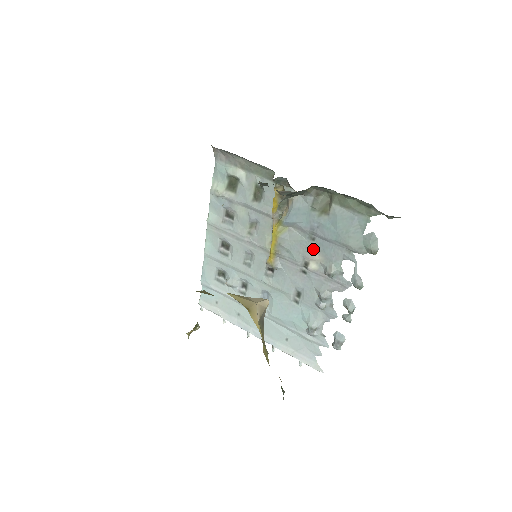
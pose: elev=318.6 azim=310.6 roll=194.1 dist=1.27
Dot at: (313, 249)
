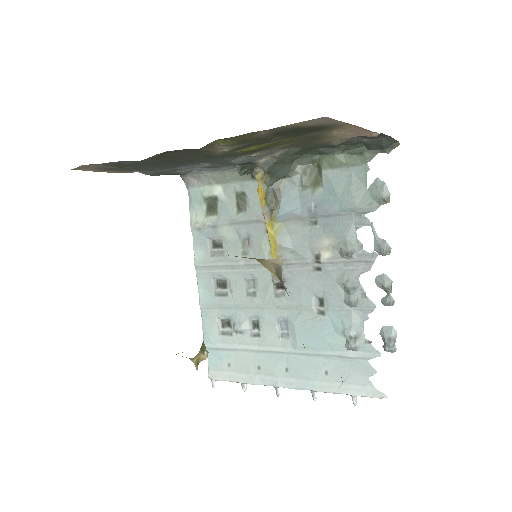
Dot at: (319, 235)
